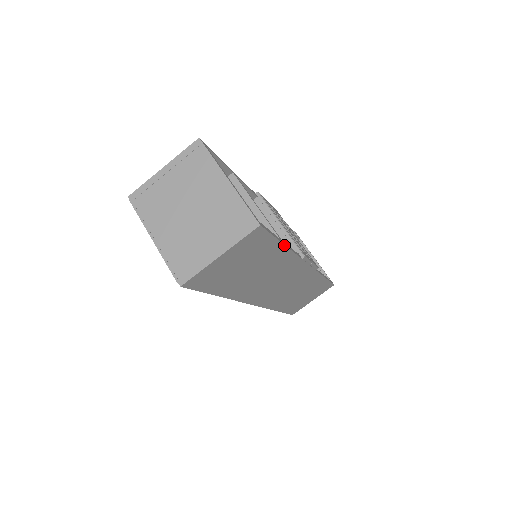
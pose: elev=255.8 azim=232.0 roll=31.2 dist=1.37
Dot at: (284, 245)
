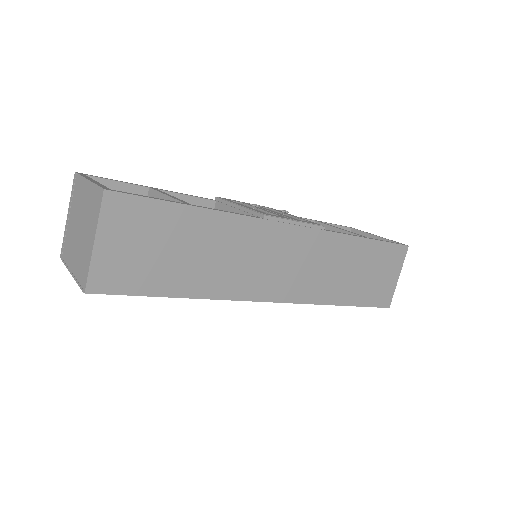
Dot at: (193, 206)
